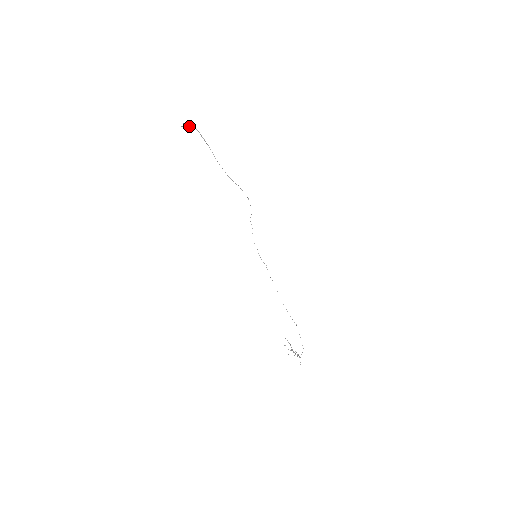
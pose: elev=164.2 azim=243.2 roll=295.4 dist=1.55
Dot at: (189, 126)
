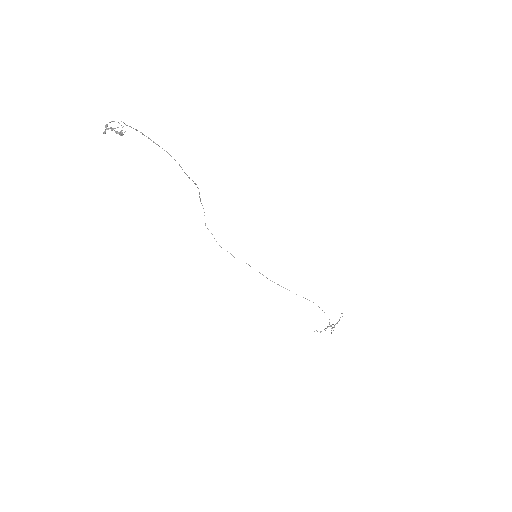
Dot at: (113, 128)
